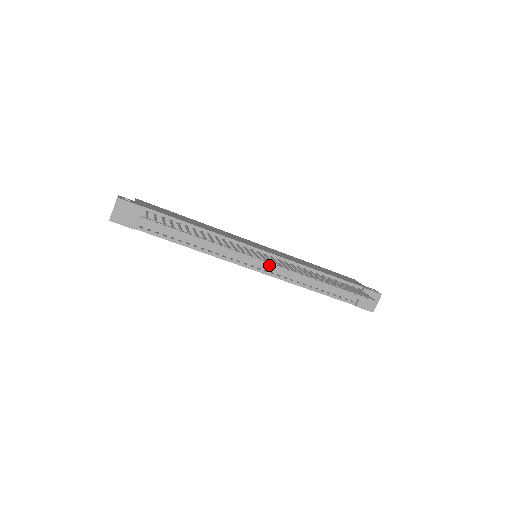
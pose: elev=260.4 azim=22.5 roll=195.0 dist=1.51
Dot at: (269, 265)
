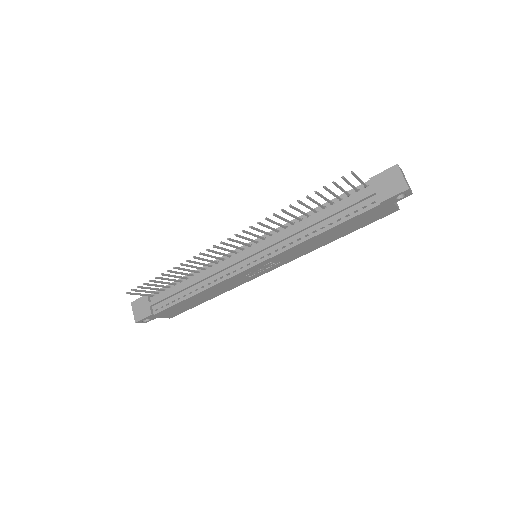
Dot at: (258, 250)
